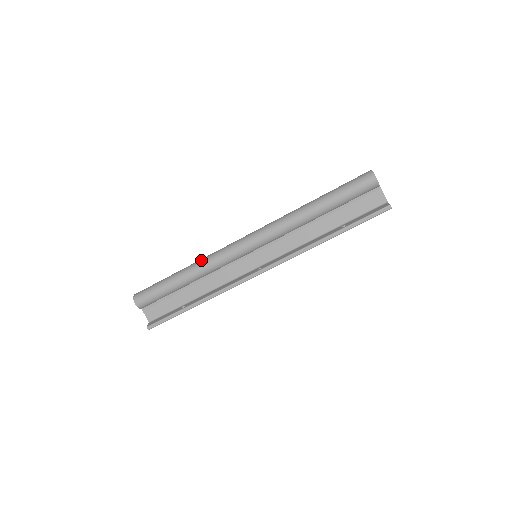
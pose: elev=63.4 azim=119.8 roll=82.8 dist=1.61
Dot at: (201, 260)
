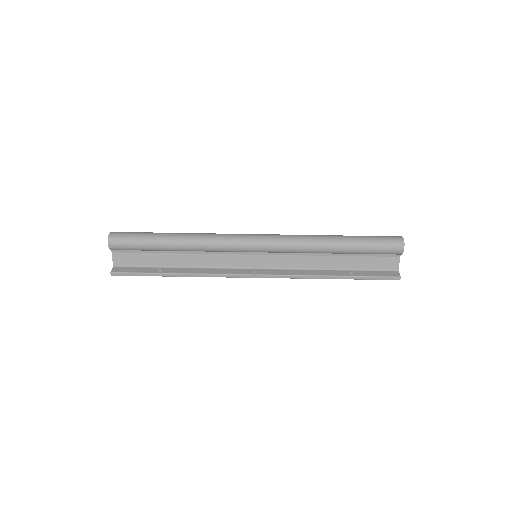
Dot at: (201, 236)
